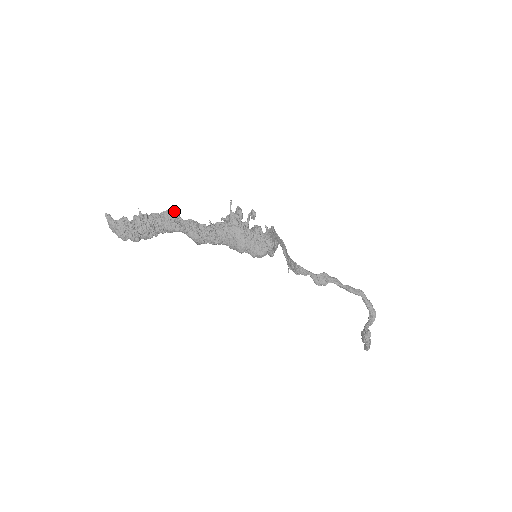
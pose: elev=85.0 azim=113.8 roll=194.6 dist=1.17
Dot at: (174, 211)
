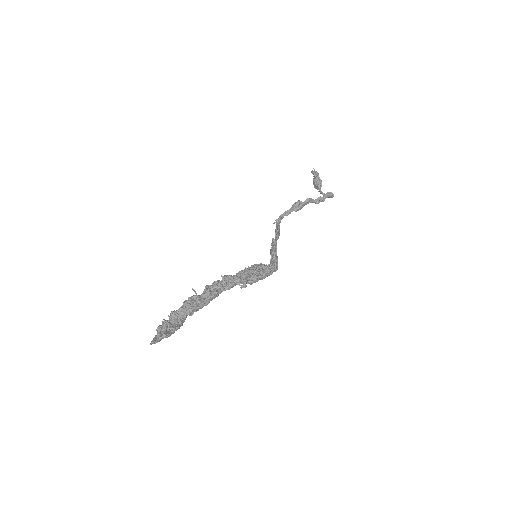
Dot at: occluded
